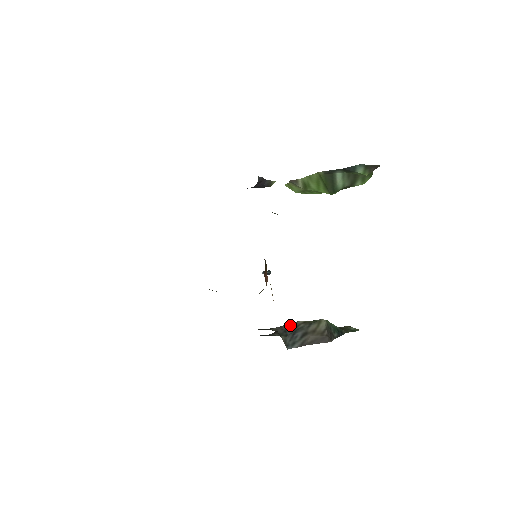
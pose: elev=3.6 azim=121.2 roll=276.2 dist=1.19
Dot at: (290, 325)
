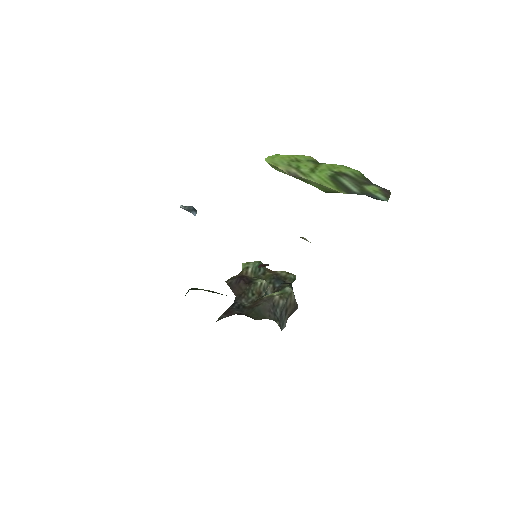
Dot at: (273, 304)
